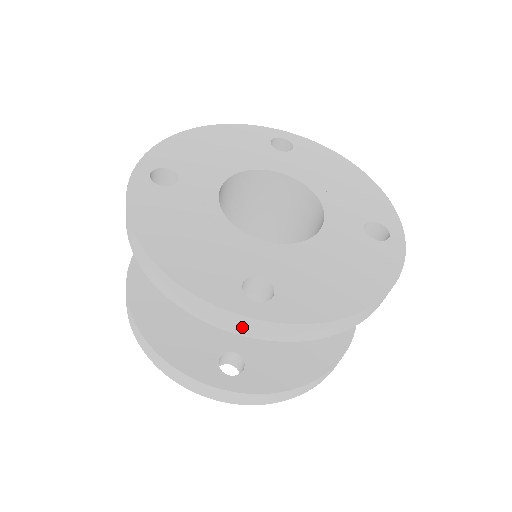
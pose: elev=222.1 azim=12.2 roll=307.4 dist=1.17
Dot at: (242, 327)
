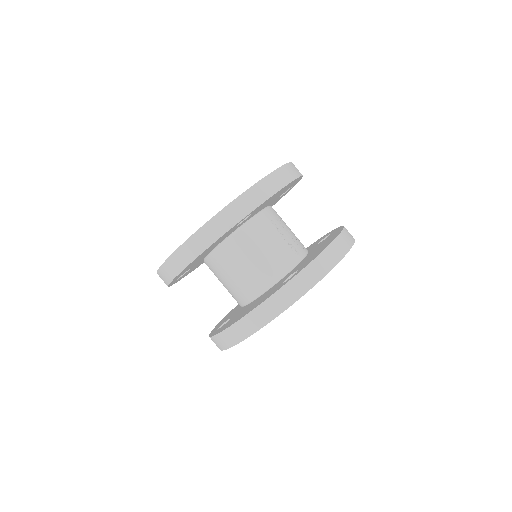
Dot at: (237, 212)
